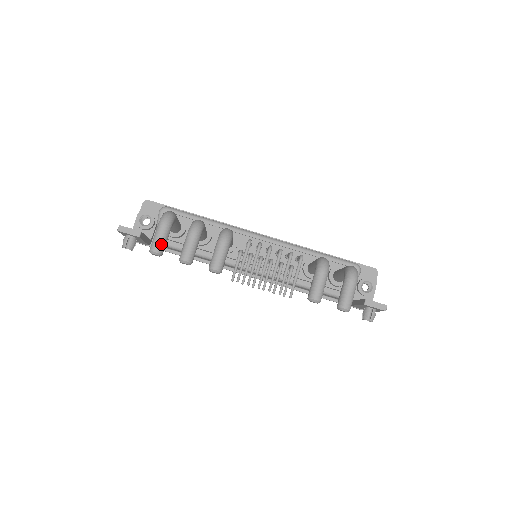
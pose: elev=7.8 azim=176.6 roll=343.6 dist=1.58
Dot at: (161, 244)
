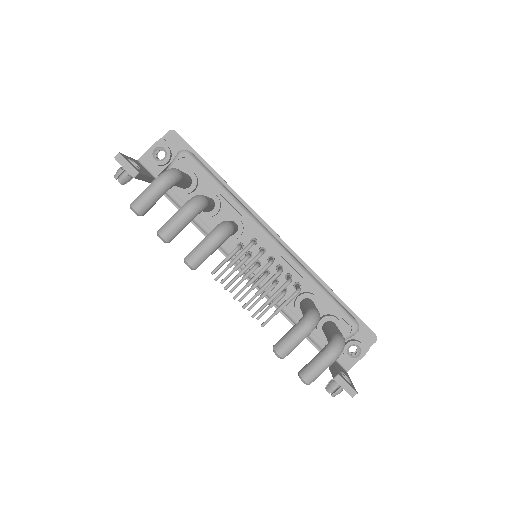
Dot at: (146, 205)
